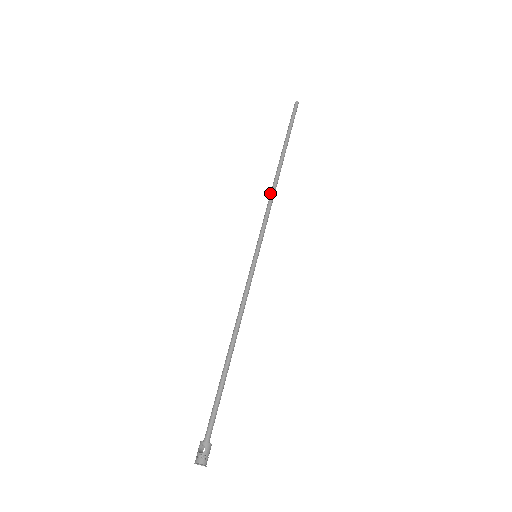
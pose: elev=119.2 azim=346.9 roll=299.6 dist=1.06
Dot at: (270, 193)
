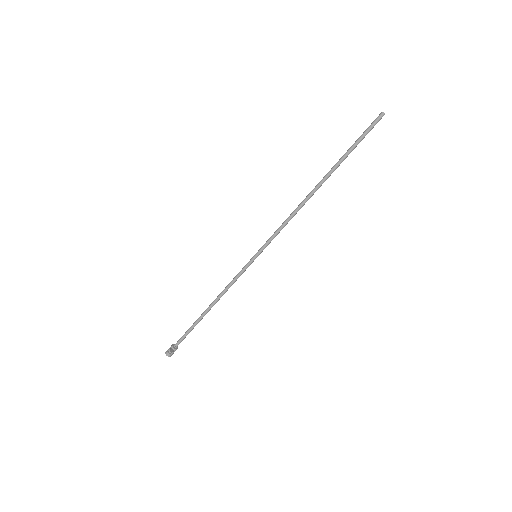
Dot at: (296, 209)
